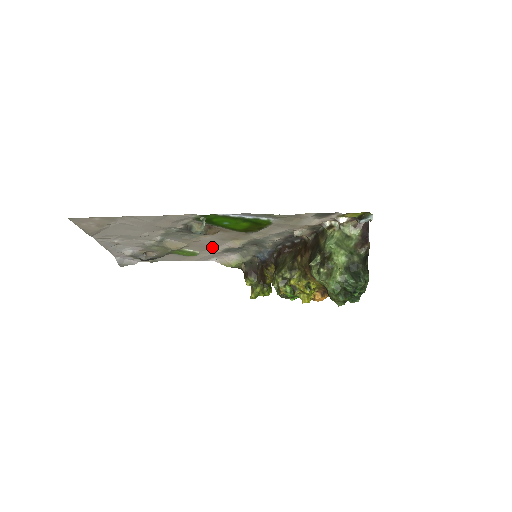
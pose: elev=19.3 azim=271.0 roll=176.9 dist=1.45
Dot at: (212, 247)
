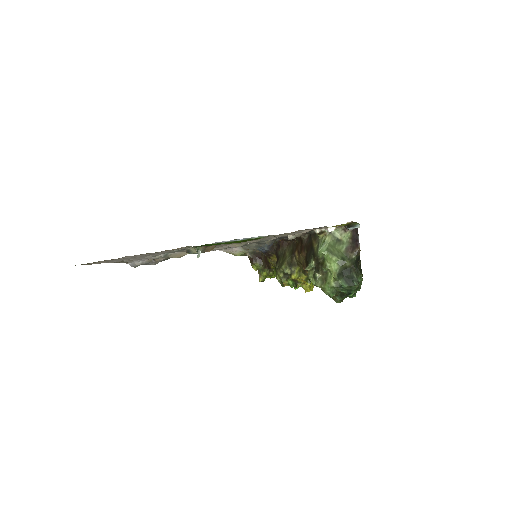
Dot at: occluded
